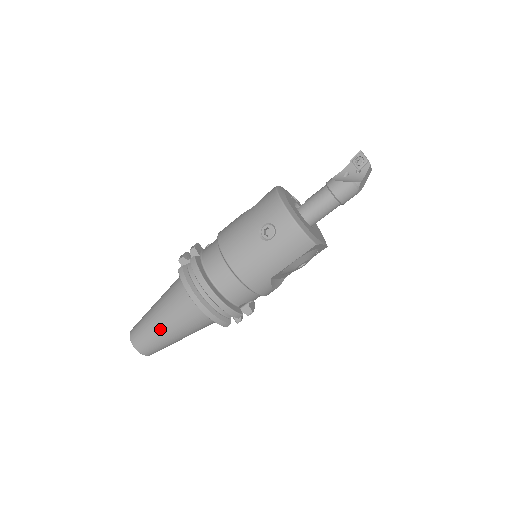
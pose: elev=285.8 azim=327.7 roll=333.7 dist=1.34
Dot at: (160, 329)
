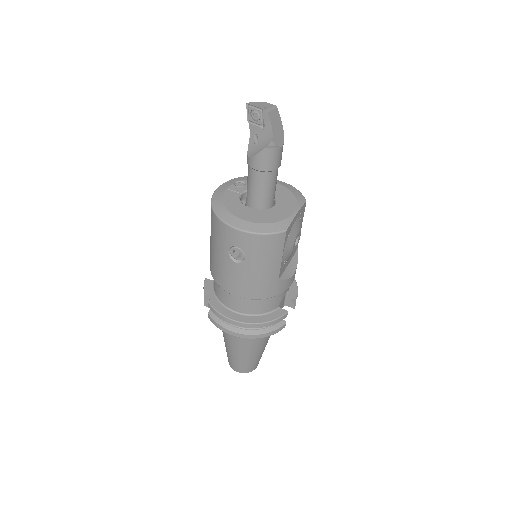
Dot at: (242, 356)
